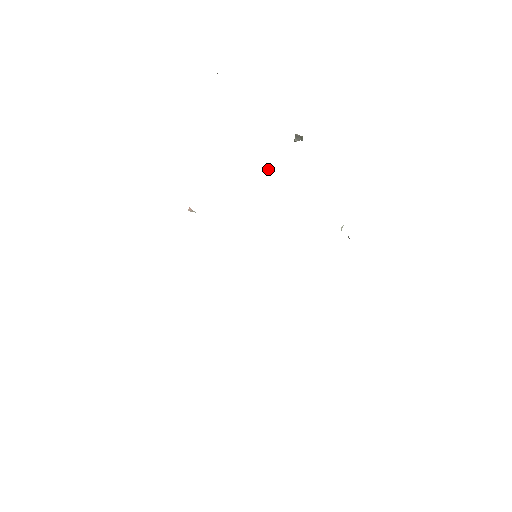
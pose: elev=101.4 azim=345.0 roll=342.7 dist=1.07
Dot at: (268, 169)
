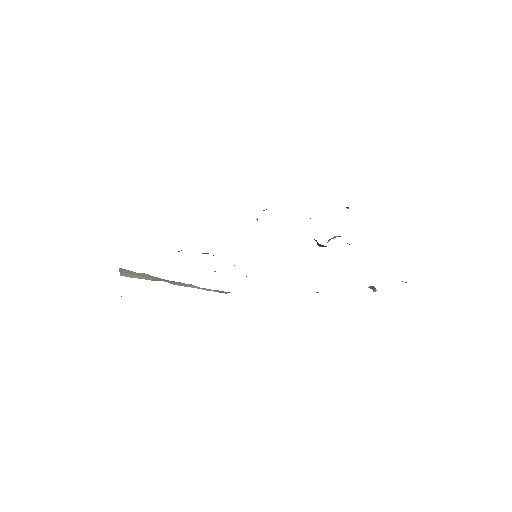
Dot at: occluded
